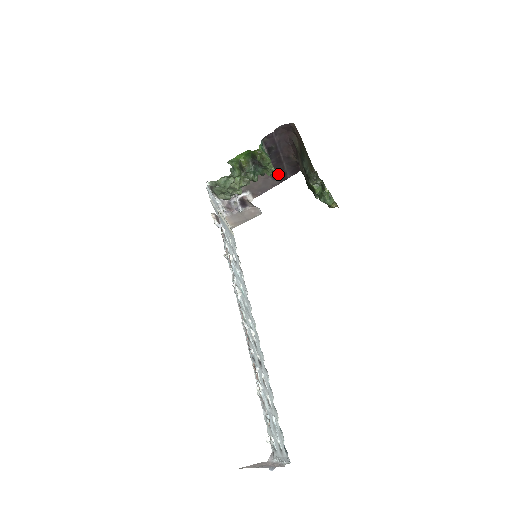
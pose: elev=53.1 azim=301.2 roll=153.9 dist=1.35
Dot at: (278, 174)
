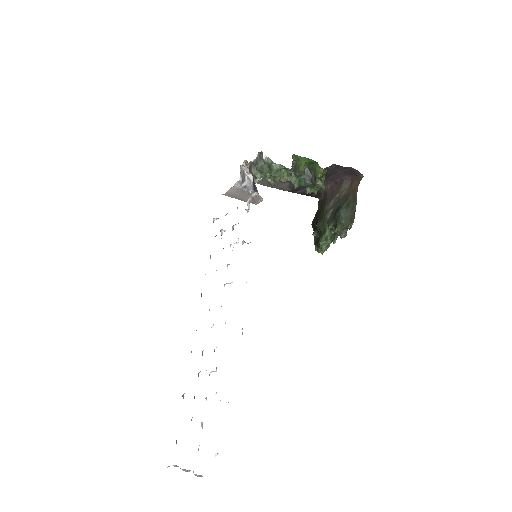
Dot at: occluded
